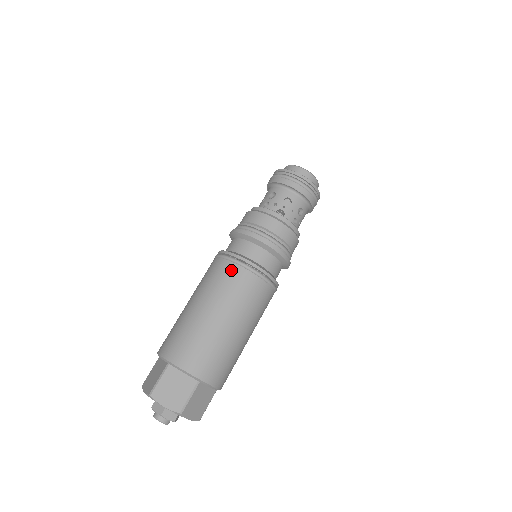
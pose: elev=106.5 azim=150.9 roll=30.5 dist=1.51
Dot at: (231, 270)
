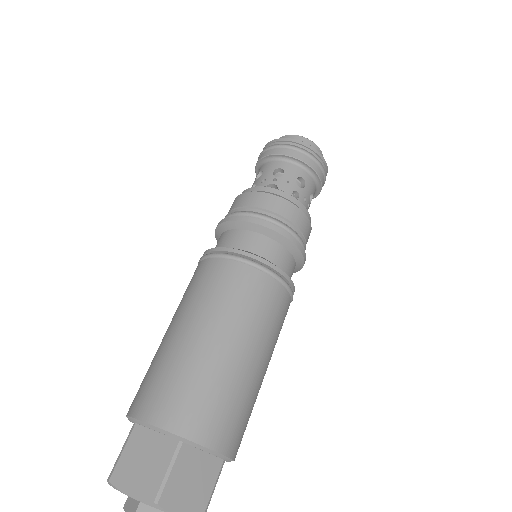
Dot at: (211, 268)
